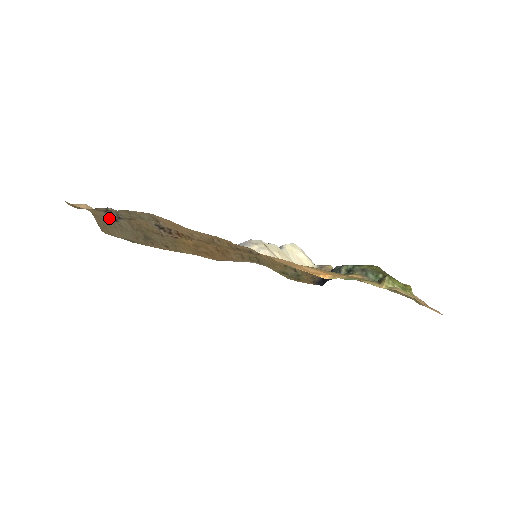
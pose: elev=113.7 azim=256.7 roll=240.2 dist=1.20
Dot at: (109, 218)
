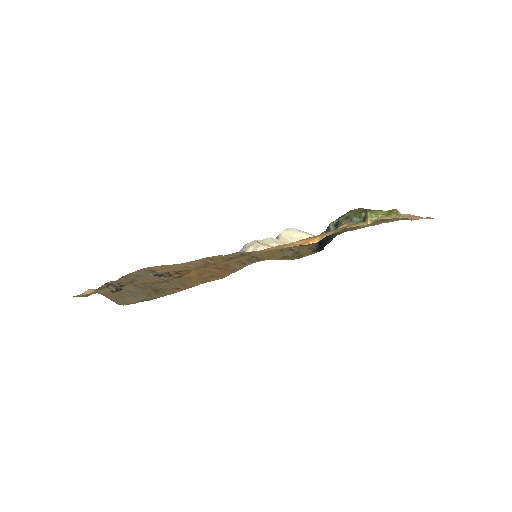
Dot at: (114, 290)
